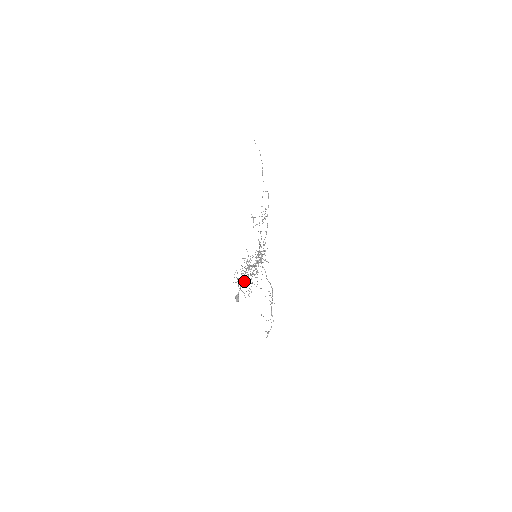
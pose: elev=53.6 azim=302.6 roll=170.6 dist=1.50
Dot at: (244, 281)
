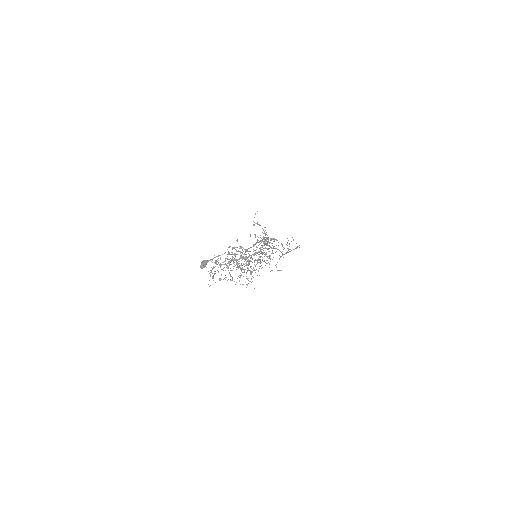
Dot at: (228, 247)
